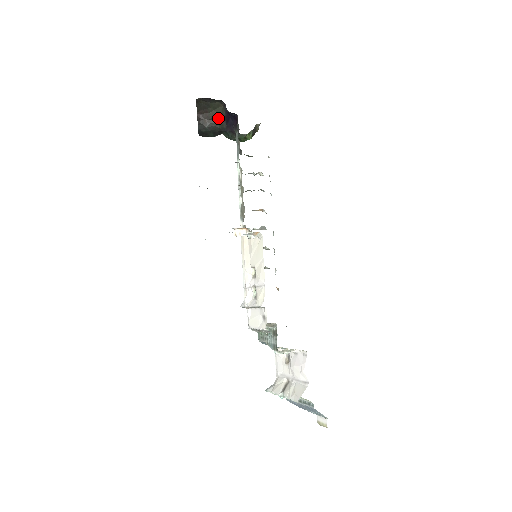
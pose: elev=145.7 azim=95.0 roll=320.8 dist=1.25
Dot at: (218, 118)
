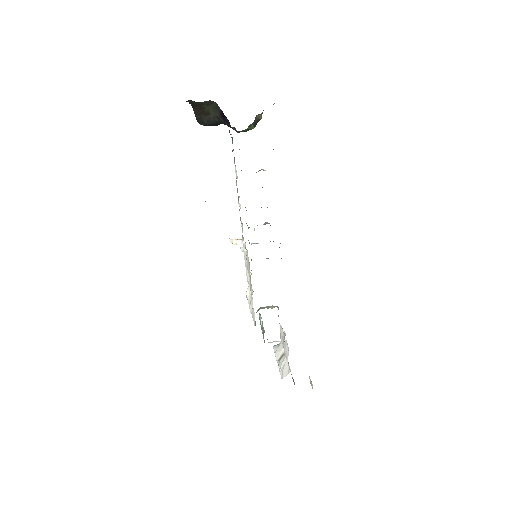
Dot at: (214, 113)
